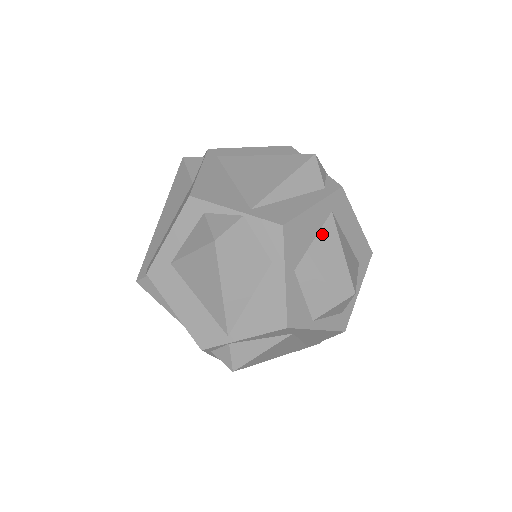
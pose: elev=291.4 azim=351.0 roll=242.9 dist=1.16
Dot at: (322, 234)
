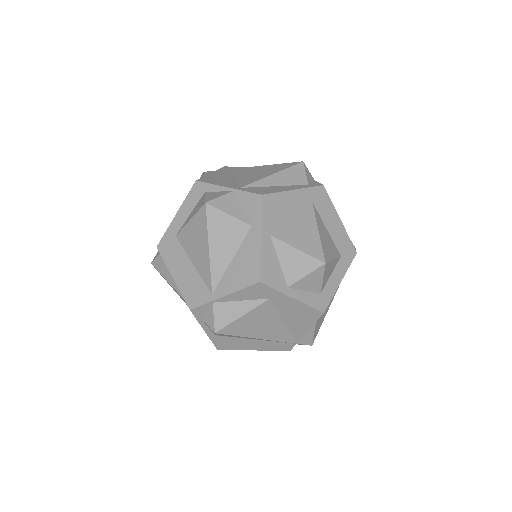
Dot at: (300, 215)
